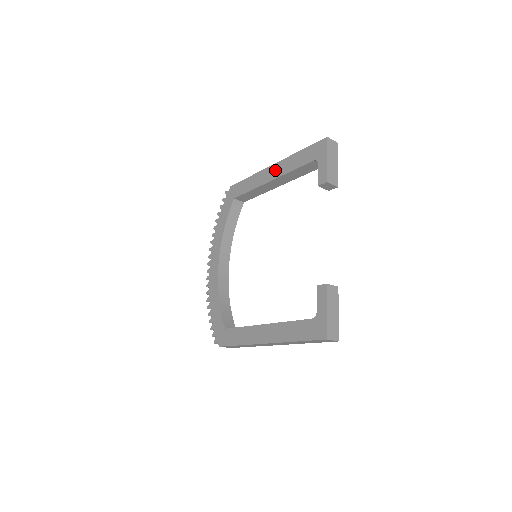
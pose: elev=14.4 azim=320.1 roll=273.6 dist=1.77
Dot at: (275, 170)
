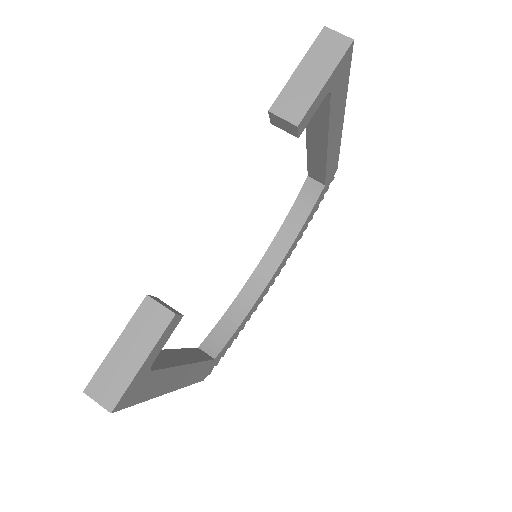
Dot at: occluded
